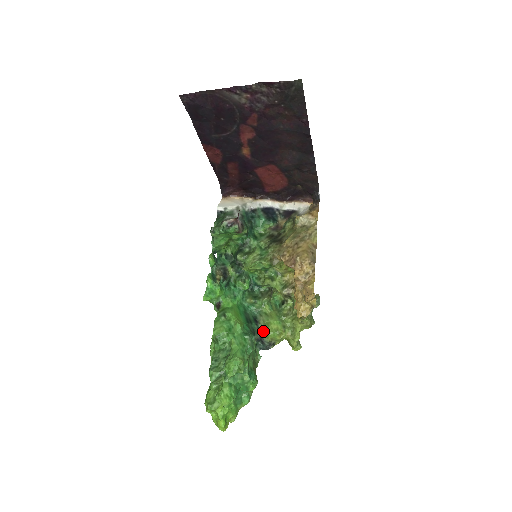
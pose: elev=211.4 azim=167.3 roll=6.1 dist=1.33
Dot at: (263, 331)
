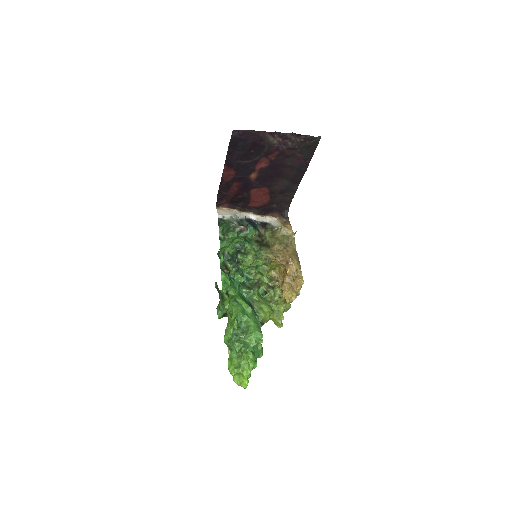
Dot at: (258, 313)
